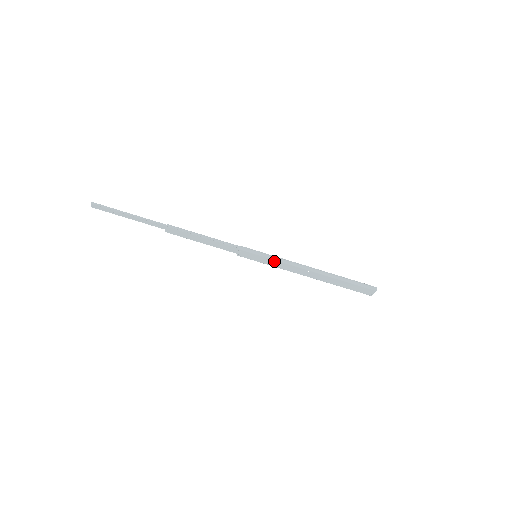
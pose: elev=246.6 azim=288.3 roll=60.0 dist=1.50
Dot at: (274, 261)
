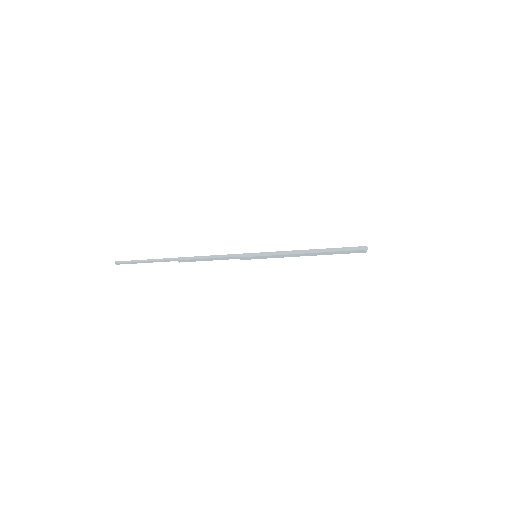
Dot at: (272, 256)
